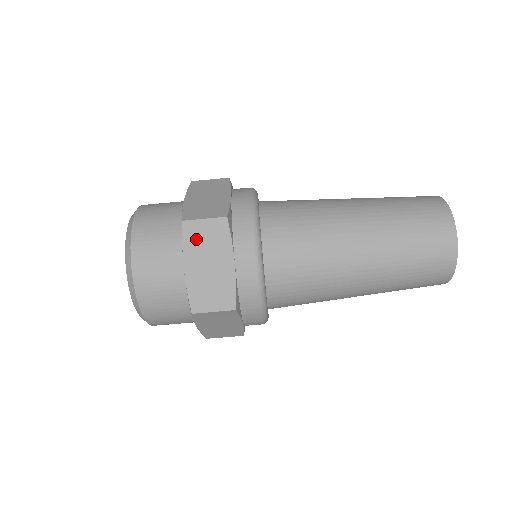
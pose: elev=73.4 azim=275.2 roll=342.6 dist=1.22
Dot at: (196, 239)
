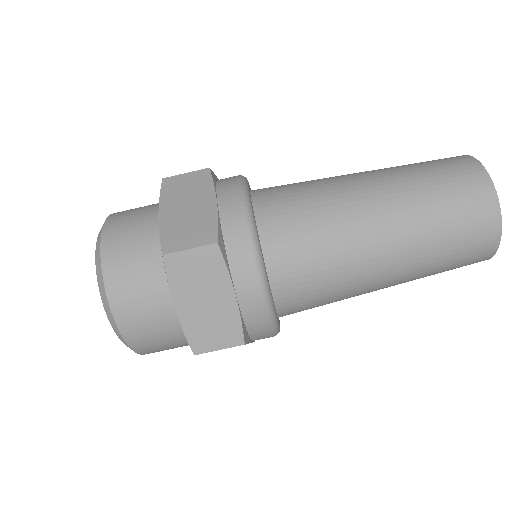
Dot at: (183, 274)
